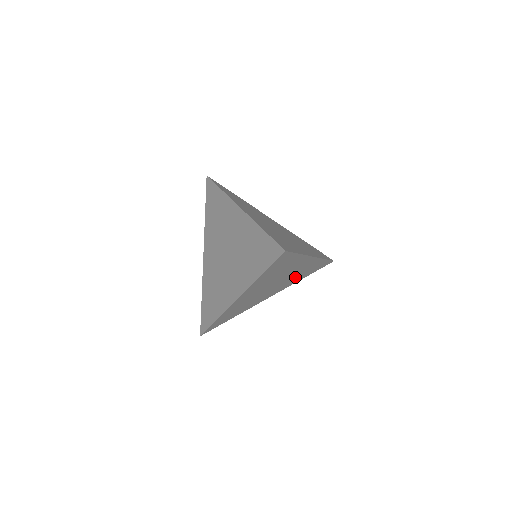
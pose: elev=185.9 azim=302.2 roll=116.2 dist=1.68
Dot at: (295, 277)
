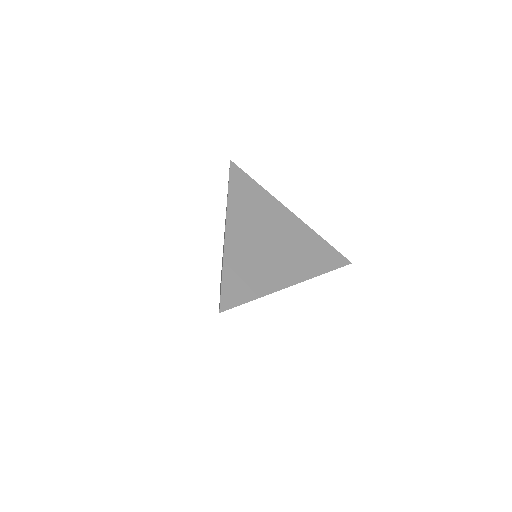
Dot at: (301, 253)
